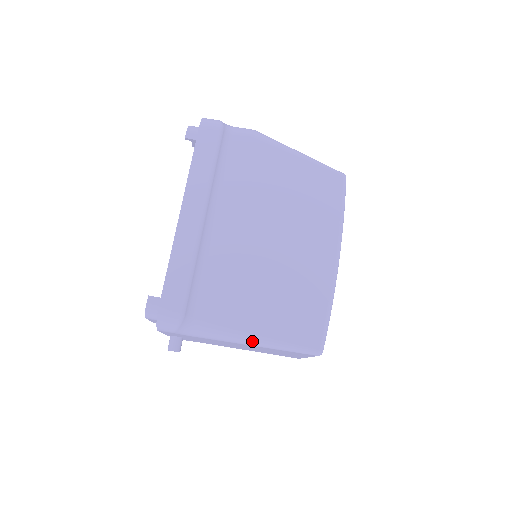
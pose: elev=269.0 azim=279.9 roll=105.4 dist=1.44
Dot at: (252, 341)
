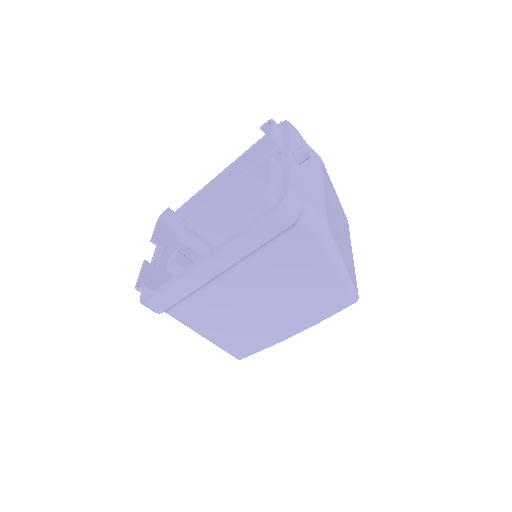
Dot at: occluded
